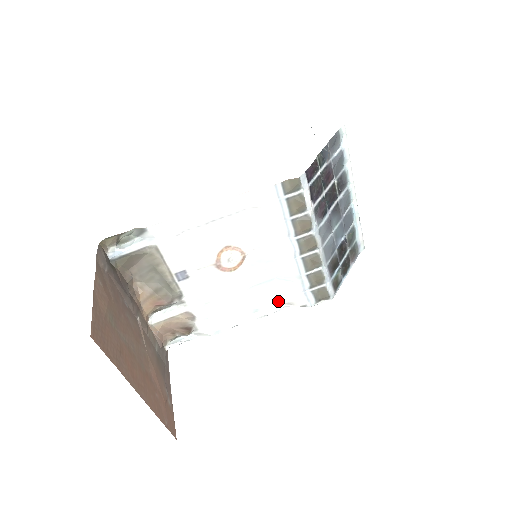
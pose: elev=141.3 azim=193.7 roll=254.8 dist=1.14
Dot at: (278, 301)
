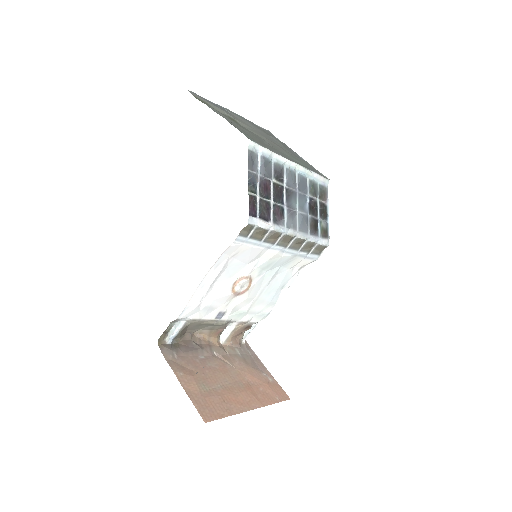
Dot at: (293, 272)
